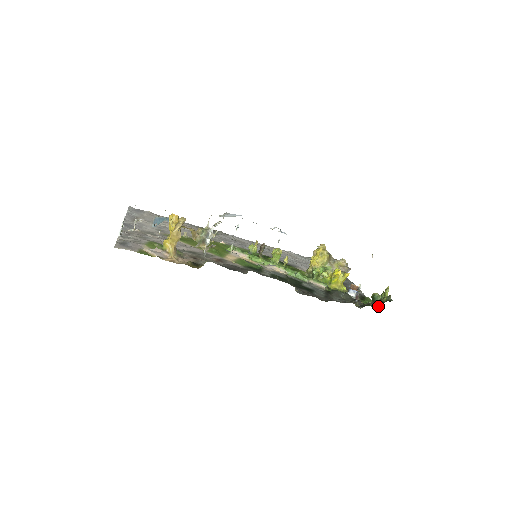
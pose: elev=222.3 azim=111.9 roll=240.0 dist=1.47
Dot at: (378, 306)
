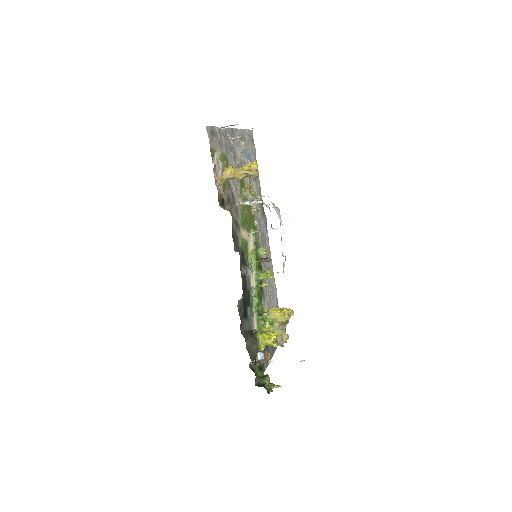
Dot at: (259, 384)
